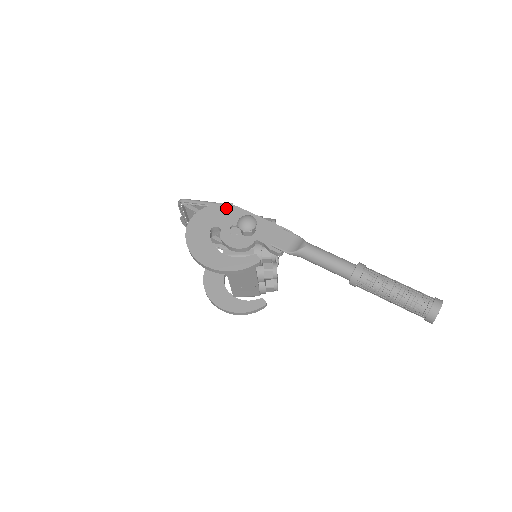
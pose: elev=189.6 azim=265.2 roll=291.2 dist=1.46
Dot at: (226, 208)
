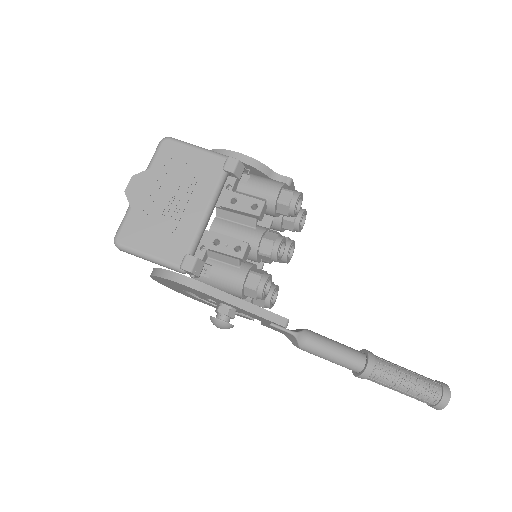
Dot at: (186, 287)
